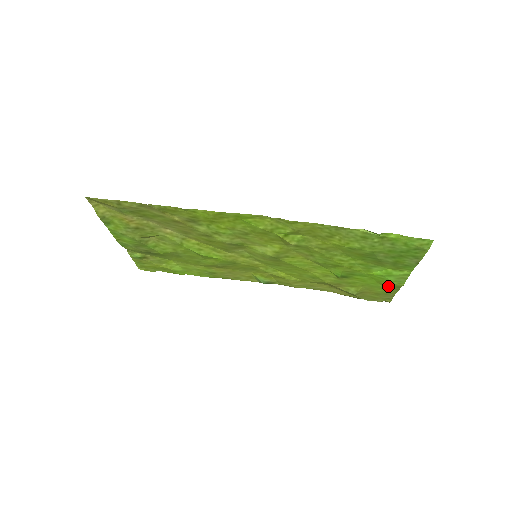
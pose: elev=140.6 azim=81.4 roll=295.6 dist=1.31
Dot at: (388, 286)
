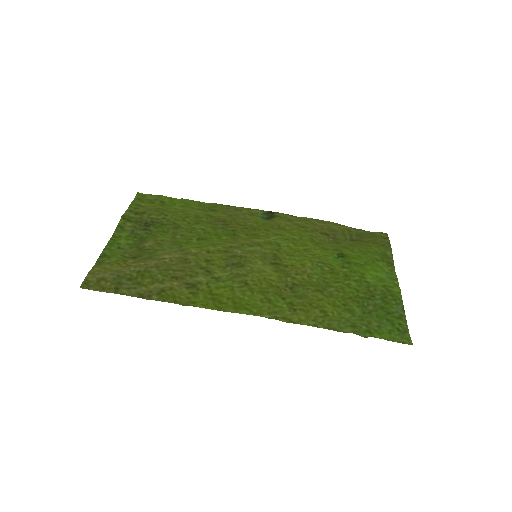
Dot at: (383, 260)
